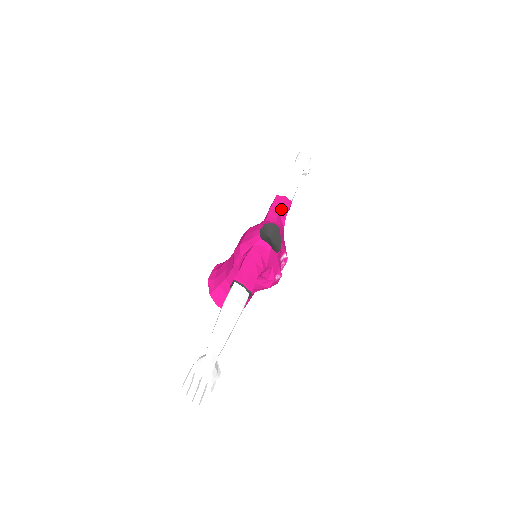
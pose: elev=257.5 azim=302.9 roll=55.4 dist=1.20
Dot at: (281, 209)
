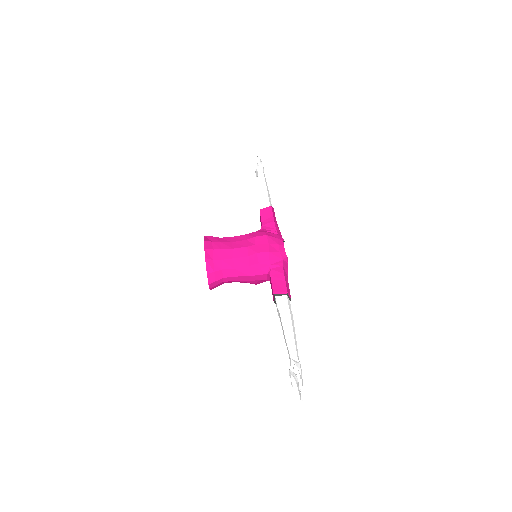
Dot at: (276, 222)
